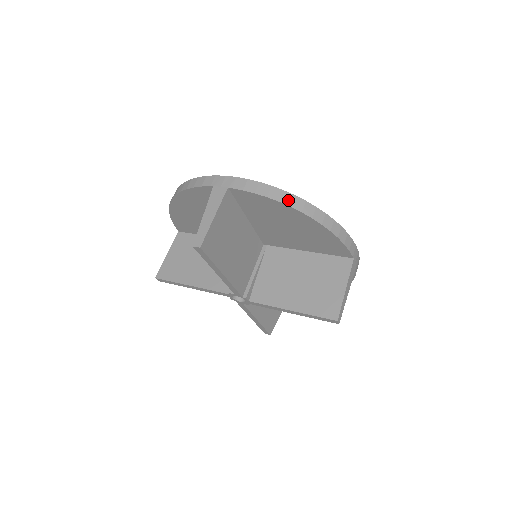
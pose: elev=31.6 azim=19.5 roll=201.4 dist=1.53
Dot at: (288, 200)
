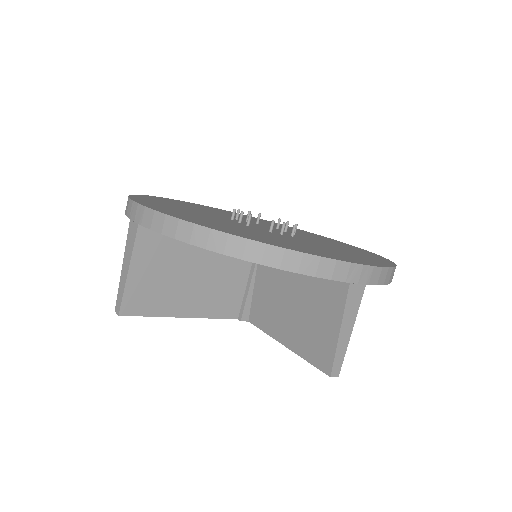
Dot at: occluded
